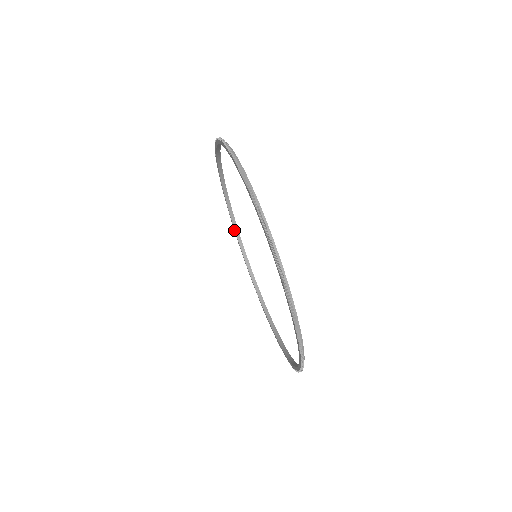
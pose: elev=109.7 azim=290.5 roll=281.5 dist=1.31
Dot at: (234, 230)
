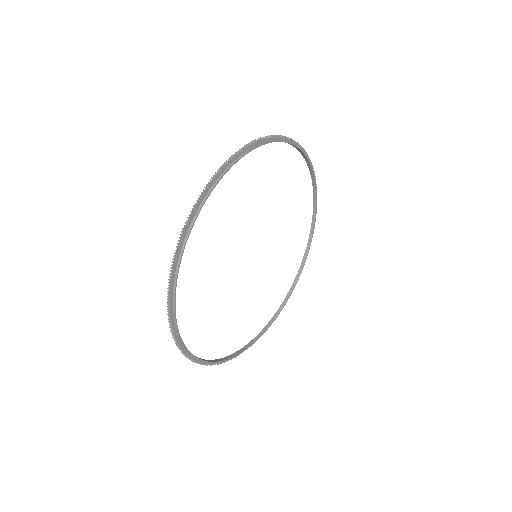
Dot at: (308, 243)
